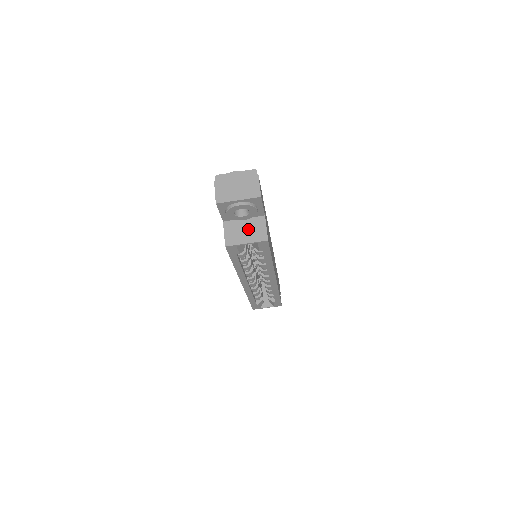
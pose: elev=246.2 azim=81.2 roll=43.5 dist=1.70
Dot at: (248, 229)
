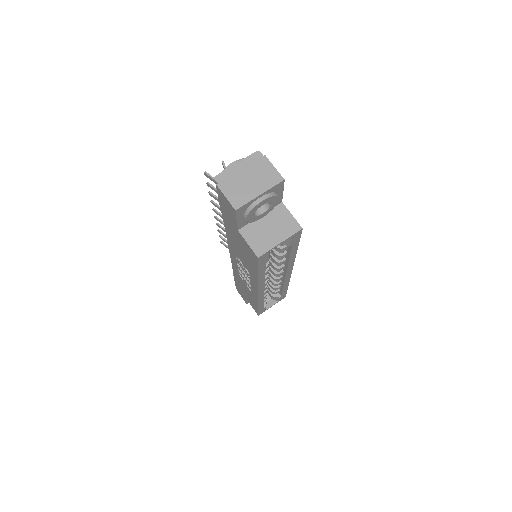
Dot at: (272, 226)
